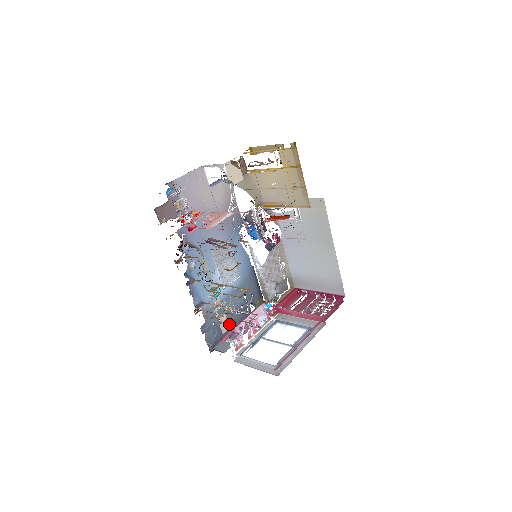
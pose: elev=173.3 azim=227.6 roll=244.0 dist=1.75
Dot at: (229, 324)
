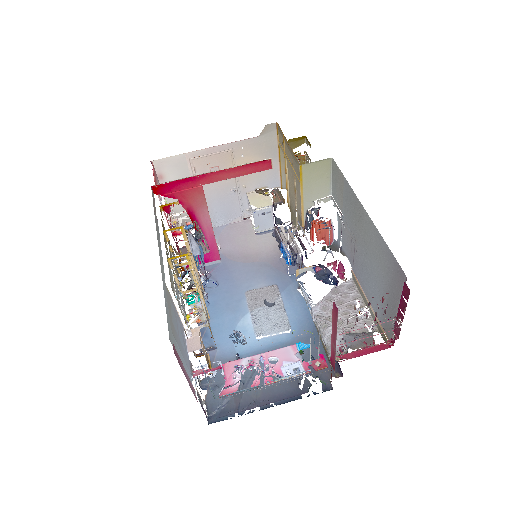
Dot at: (258, 393)
